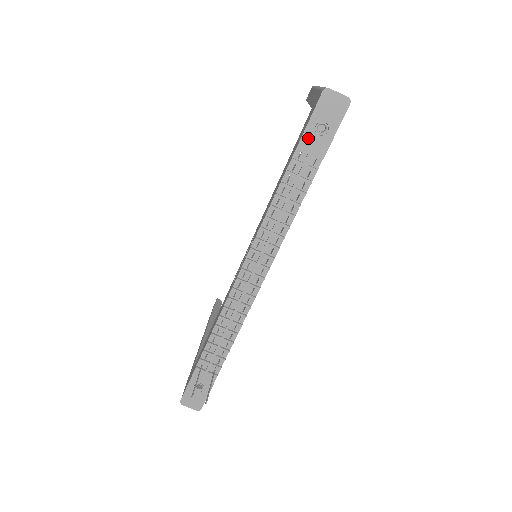
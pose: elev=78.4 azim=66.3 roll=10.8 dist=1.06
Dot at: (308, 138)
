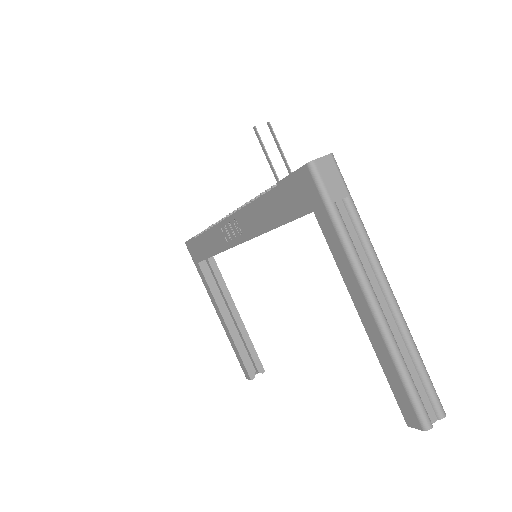
Dot at: occluded
